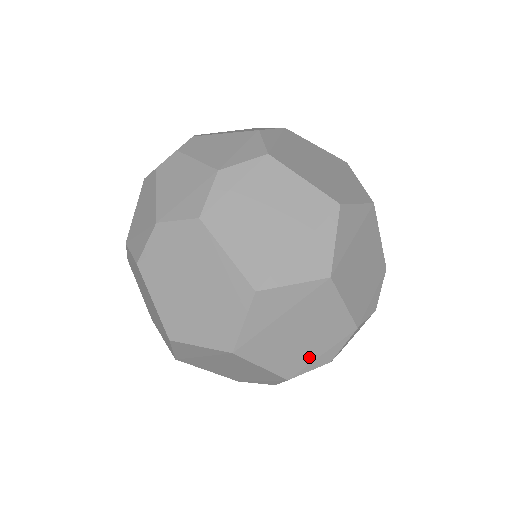
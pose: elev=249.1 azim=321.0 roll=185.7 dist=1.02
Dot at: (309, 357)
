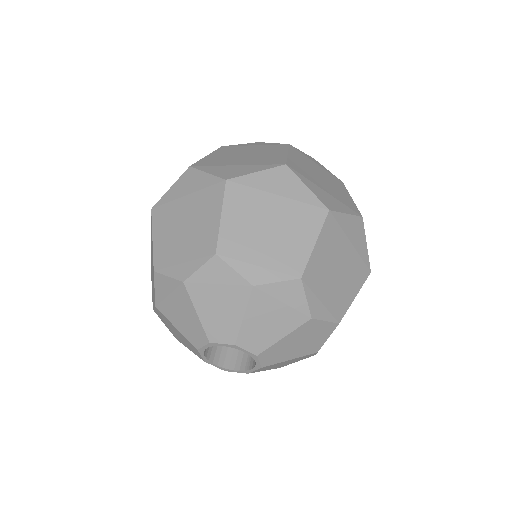
Dot at: (320, 289)
